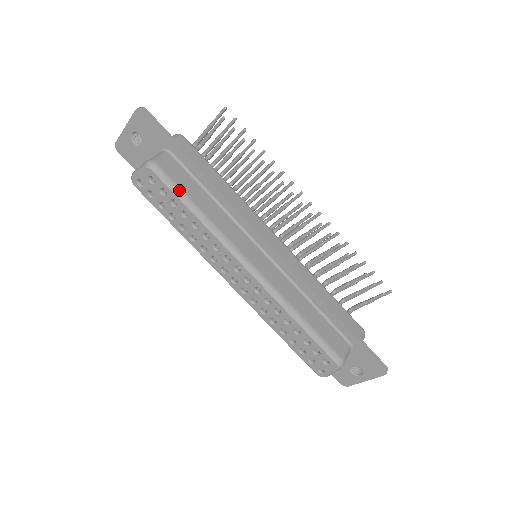
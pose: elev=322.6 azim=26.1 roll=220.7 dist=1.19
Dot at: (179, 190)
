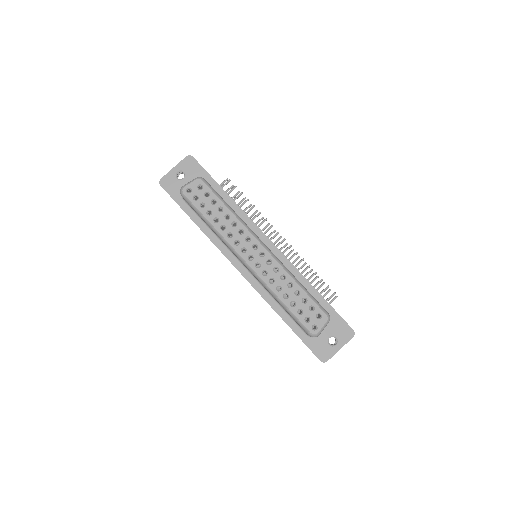
Dot at: (218, 194)
